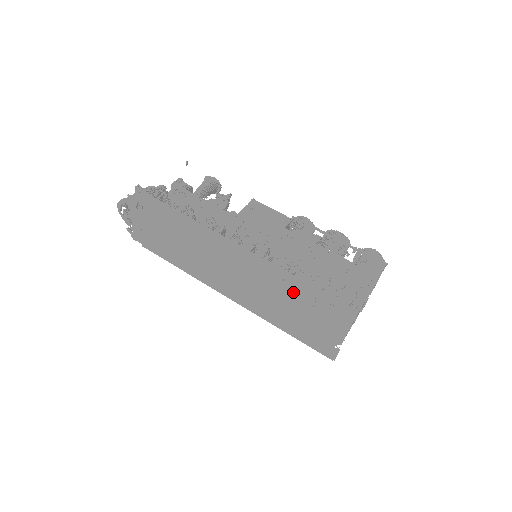
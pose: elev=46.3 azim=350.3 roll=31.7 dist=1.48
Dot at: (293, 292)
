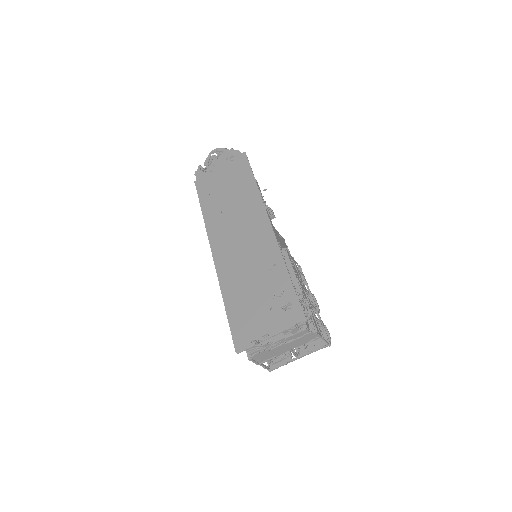
Dot at: (271, 277)
